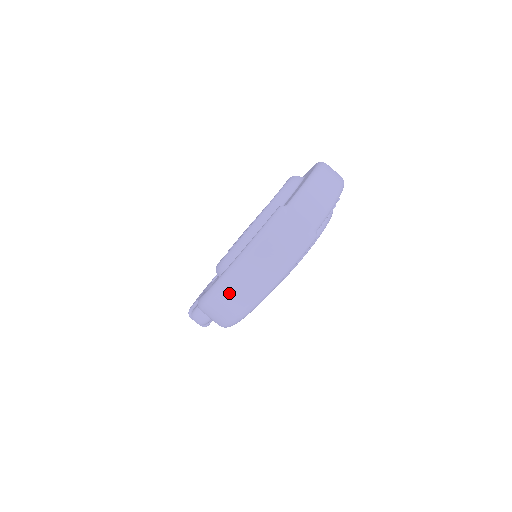
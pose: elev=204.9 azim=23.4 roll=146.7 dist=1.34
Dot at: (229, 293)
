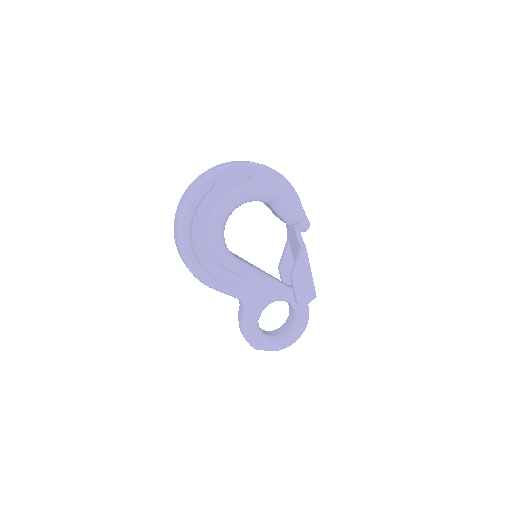
Dot at: (175, 229)
